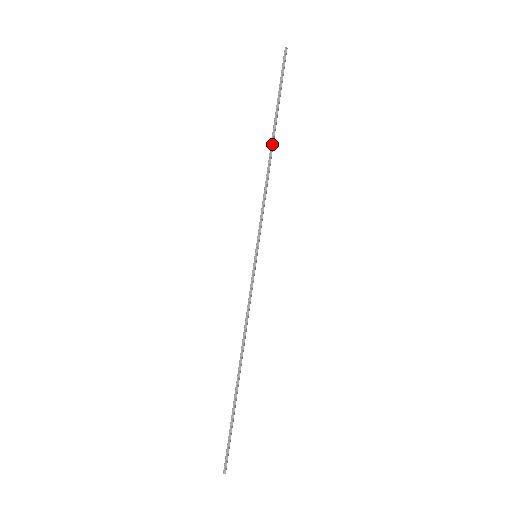
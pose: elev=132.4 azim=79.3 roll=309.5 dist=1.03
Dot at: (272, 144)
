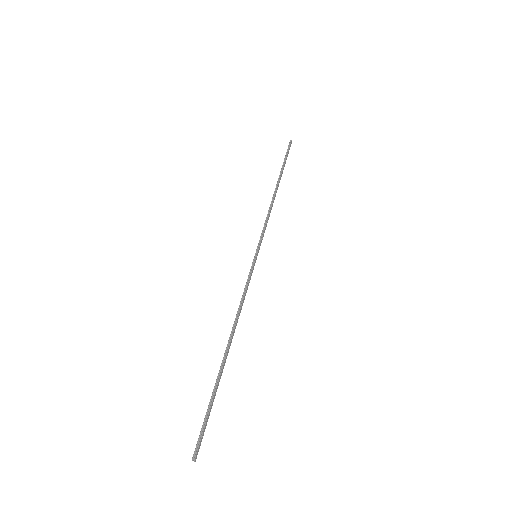
Dot at: (277, 187)
